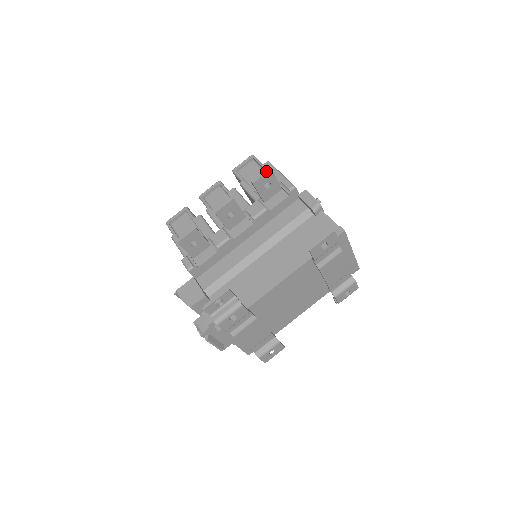
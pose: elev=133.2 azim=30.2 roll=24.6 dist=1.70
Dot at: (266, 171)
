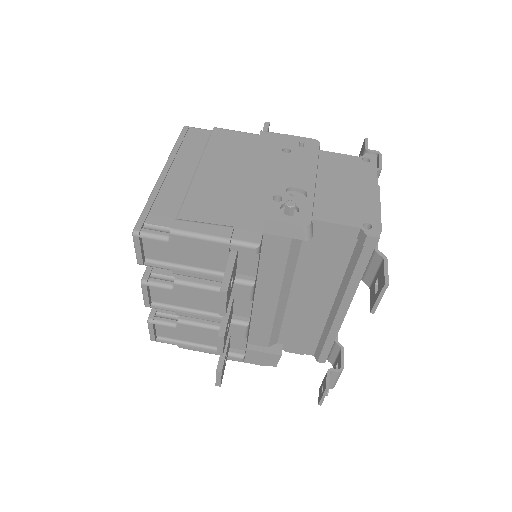
Dot at: (223, 298)
